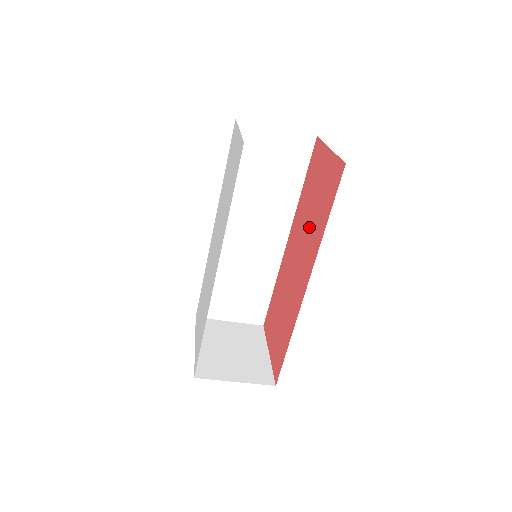
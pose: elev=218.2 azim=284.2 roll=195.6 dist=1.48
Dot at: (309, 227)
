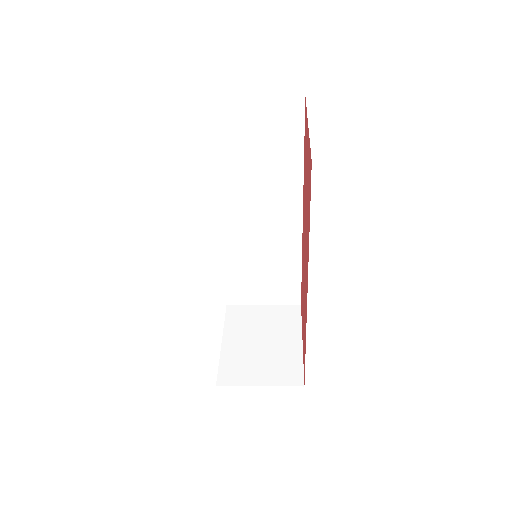
Dot at: (306, 221)
